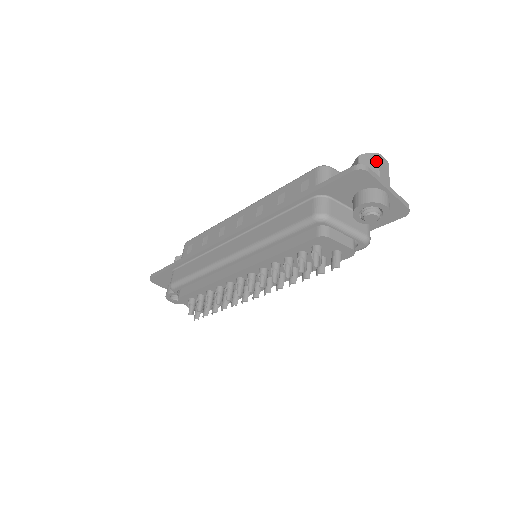
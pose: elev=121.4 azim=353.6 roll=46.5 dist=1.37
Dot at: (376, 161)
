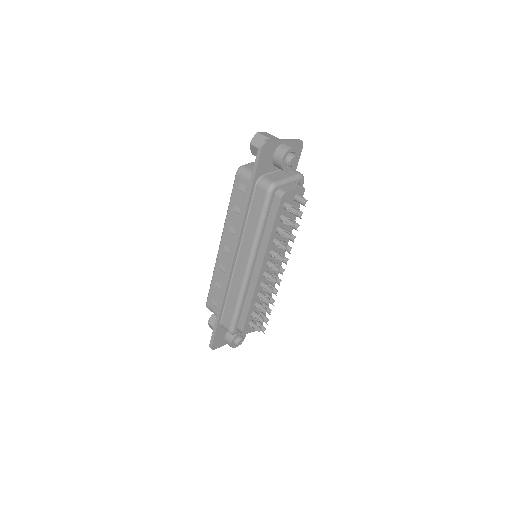
Dot at: (262, 136)
